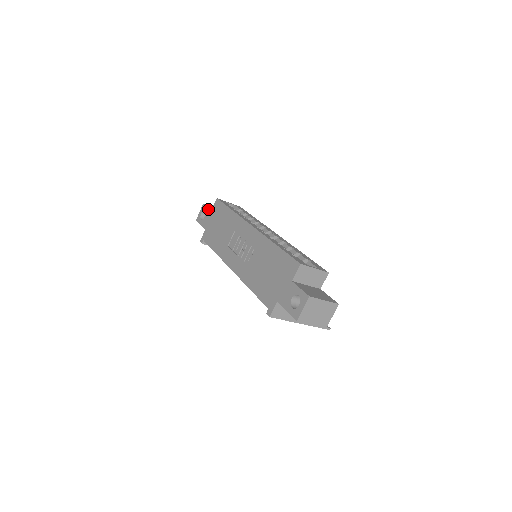
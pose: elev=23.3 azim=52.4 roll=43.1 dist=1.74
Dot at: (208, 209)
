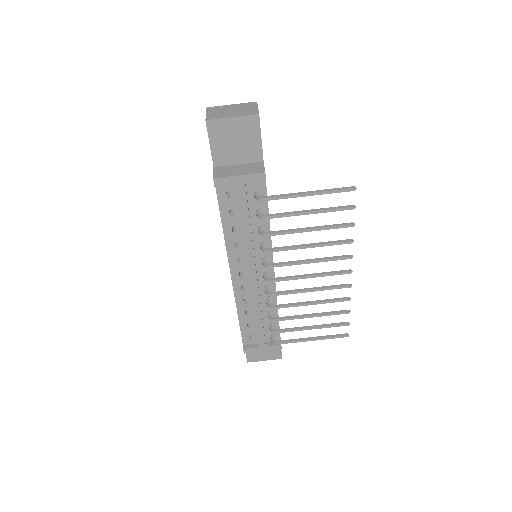
Dot at: occluded
